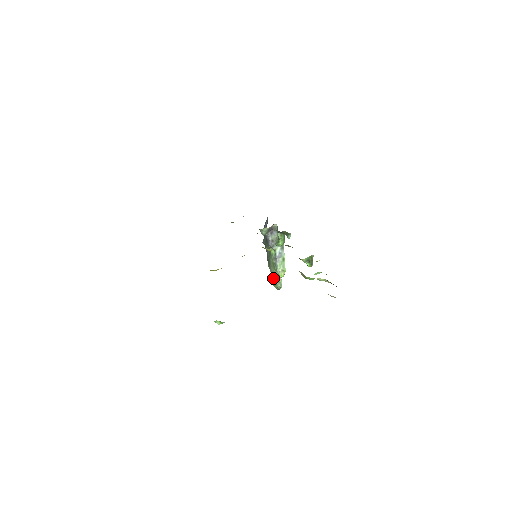
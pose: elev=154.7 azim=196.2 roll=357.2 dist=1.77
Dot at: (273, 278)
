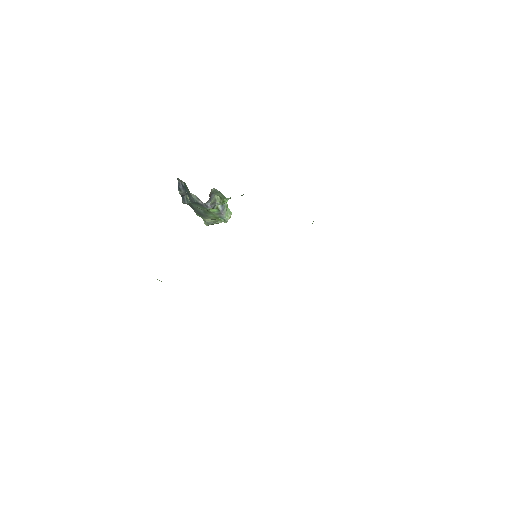
Dot at: (210, 222)
